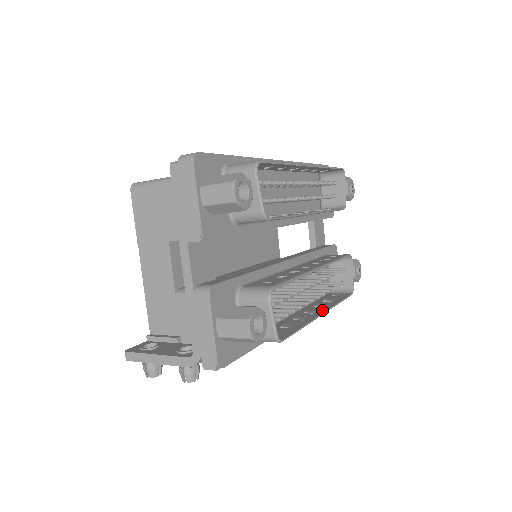
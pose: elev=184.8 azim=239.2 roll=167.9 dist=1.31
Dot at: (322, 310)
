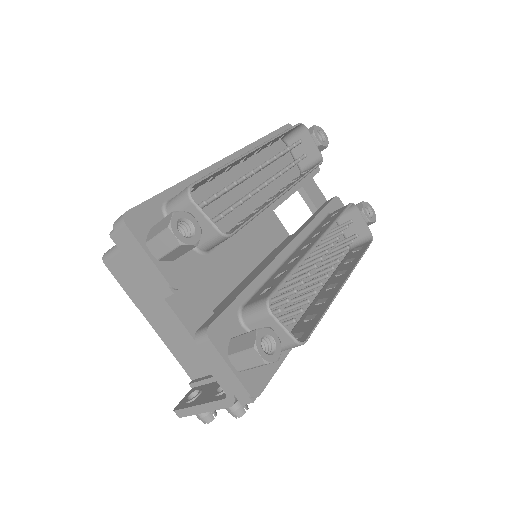
Dot at: (343, 279)
